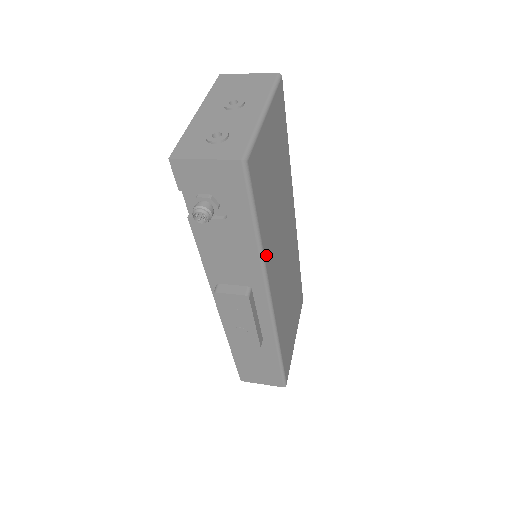
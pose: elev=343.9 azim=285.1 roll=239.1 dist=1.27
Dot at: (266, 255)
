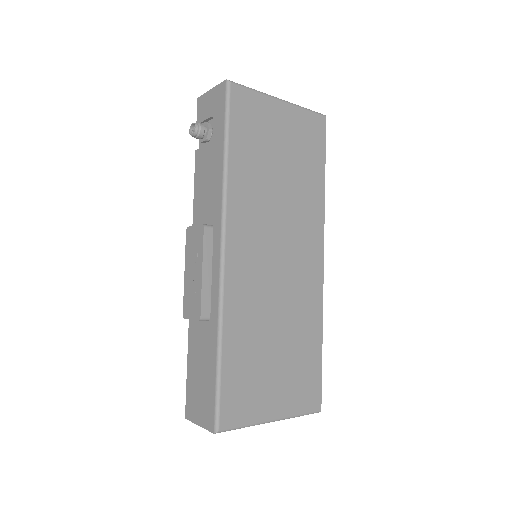
Dot at: (232, 188)
